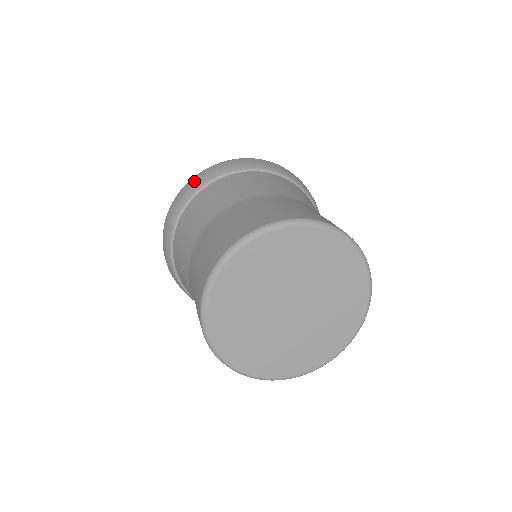
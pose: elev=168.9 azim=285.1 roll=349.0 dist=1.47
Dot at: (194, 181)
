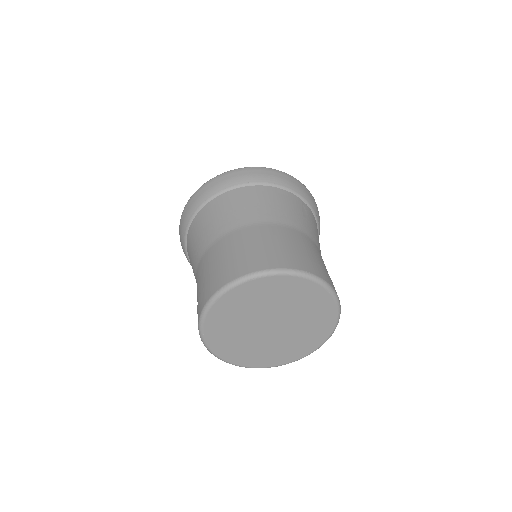
Dot at: (225, 178)
